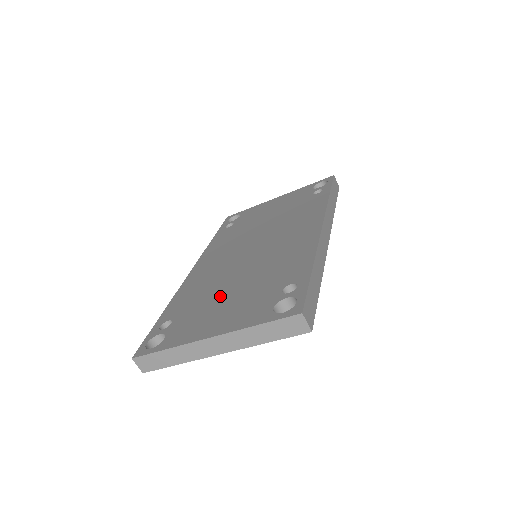
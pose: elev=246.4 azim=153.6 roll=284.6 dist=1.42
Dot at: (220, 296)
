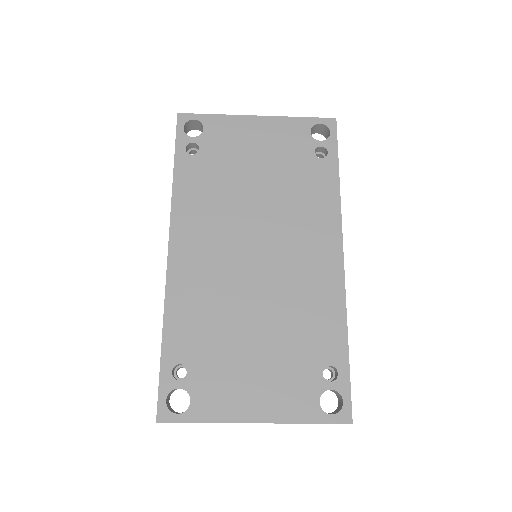
Dot at: (243, 346)
